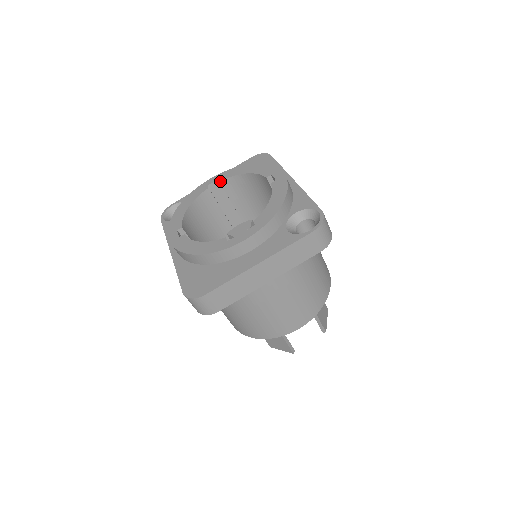
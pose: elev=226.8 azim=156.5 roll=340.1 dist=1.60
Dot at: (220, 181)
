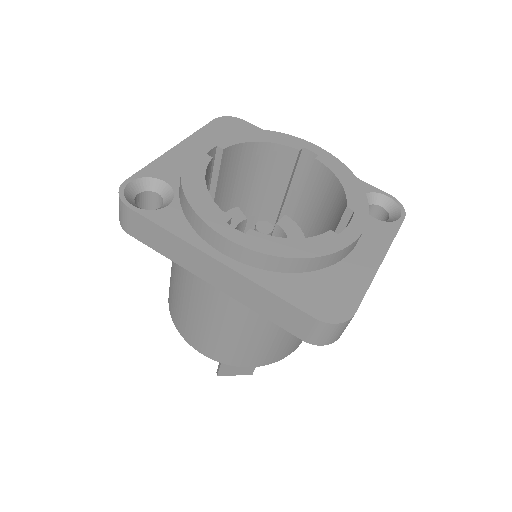
Dot at: (224, 148)
